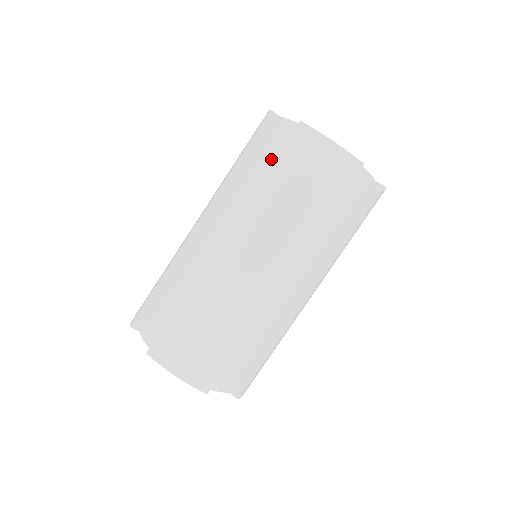
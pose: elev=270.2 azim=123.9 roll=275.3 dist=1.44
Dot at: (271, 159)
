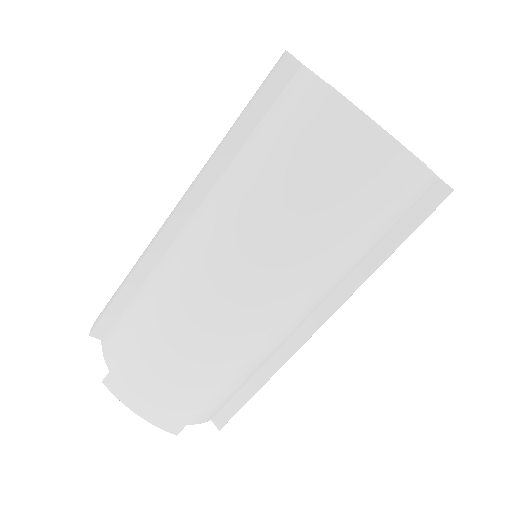
Dot at: (280, 139)
